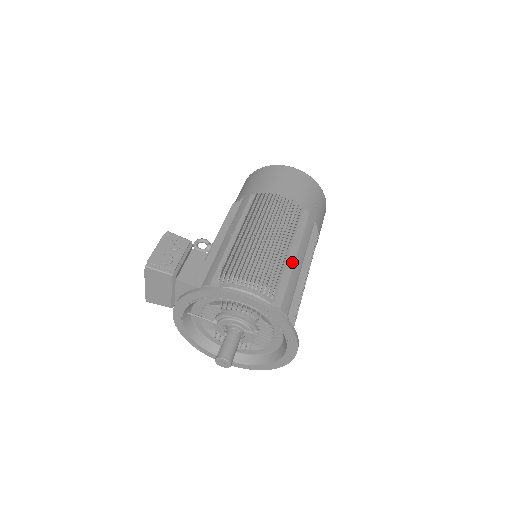
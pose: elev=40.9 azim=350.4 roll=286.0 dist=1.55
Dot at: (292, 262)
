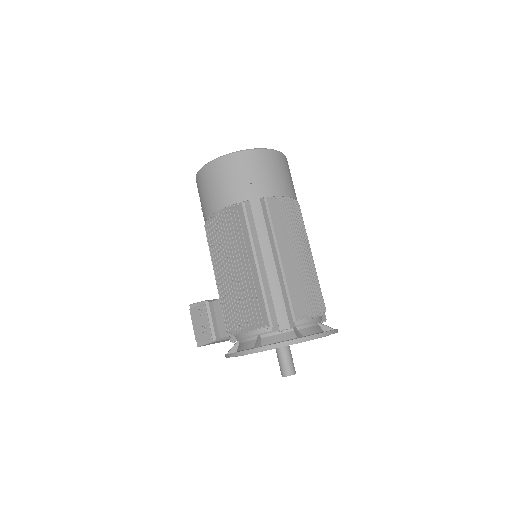
Dot at: (264, 273)
